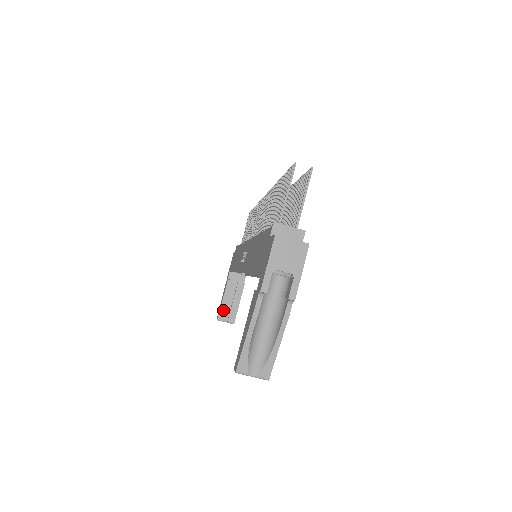
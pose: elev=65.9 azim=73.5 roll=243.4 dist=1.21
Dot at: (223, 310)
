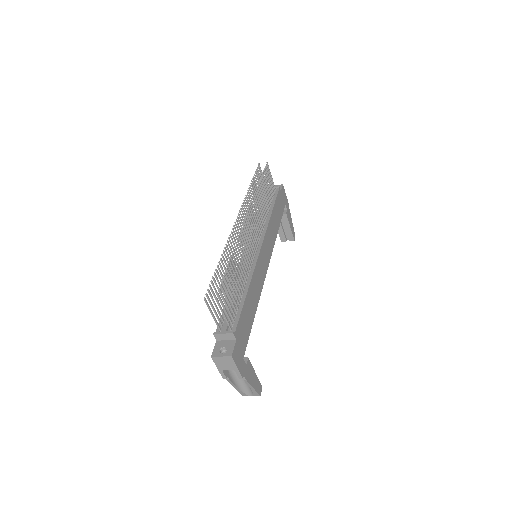
Dot at: (281, 235)
